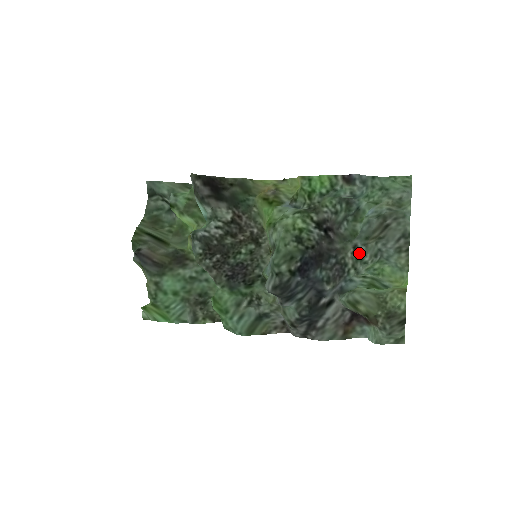
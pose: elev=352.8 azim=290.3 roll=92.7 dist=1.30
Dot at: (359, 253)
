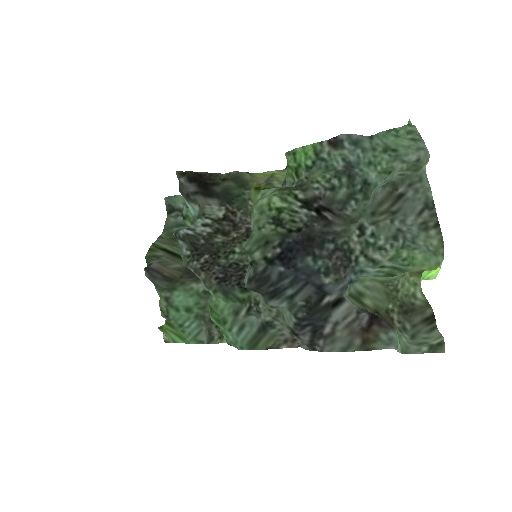
Dot at: (369, 235)
